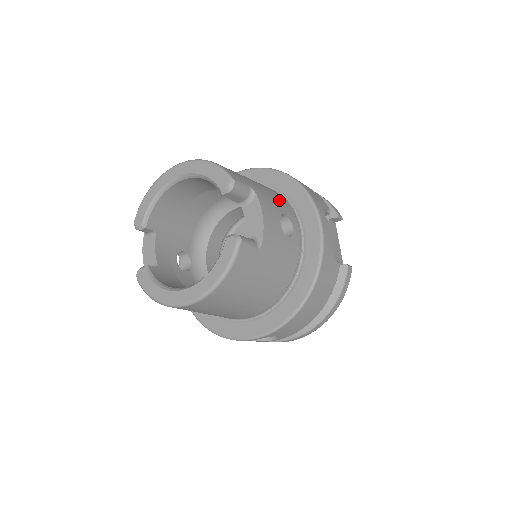
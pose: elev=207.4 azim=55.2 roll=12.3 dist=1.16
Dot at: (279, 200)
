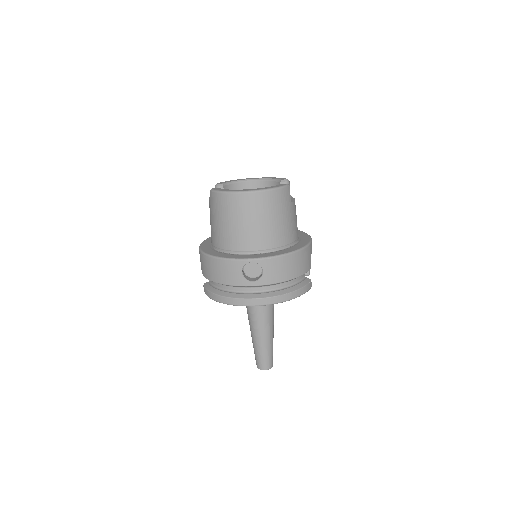
Dot at: occluded
